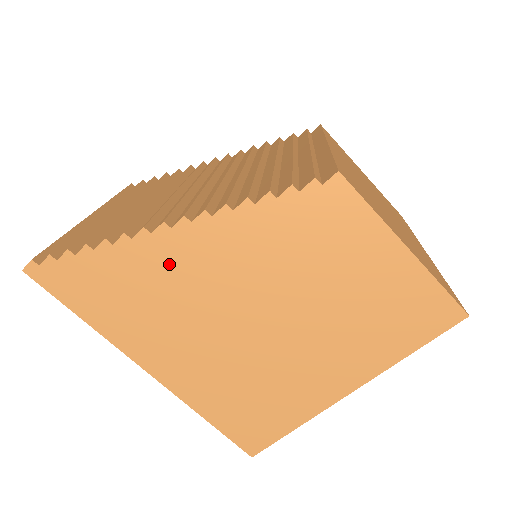
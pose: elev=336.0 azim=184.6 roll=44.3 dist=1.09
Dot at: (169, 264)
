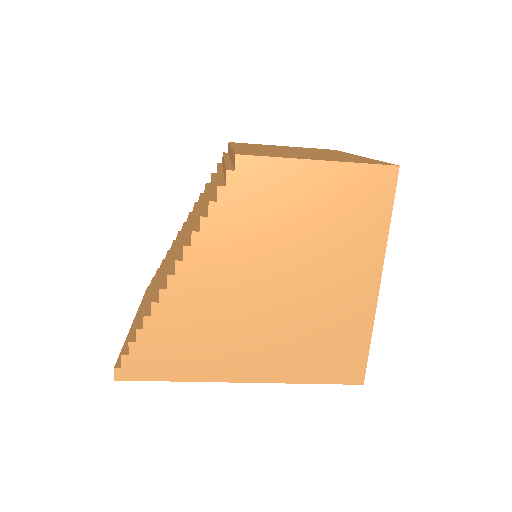
Dot at: (193, 298)
